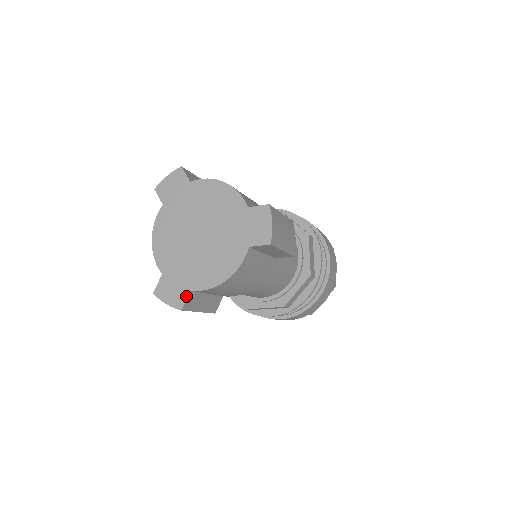
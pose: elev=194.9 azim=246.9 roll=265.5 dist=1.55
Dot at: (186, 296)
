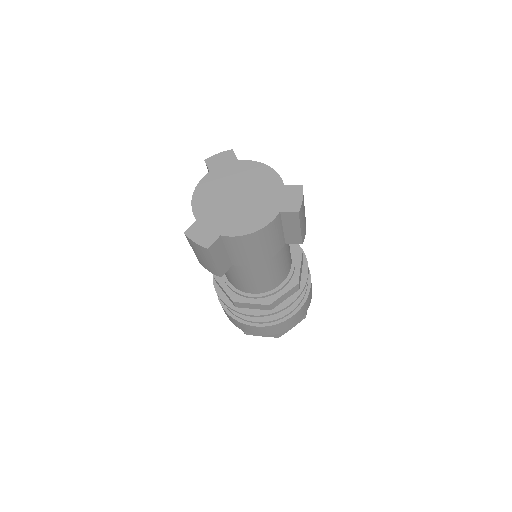
Dot at: (215, 239)
